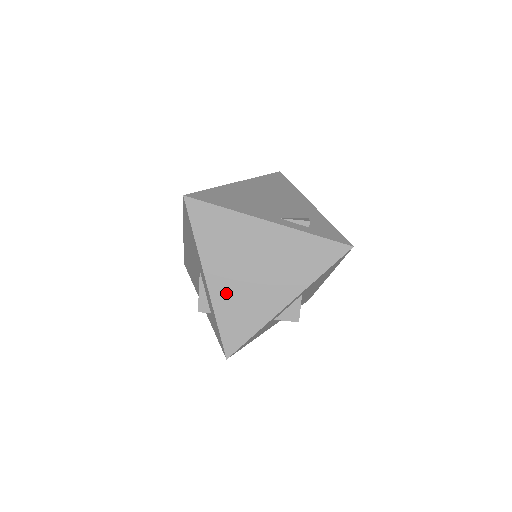
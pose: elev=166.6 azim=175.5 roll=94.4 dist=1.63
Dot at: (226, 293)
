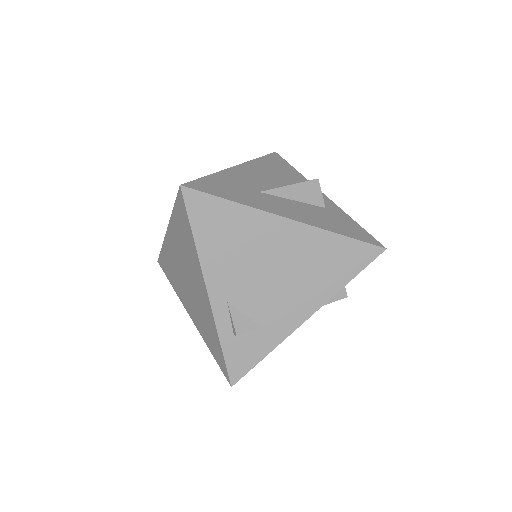
Dot at: (171, 253)
